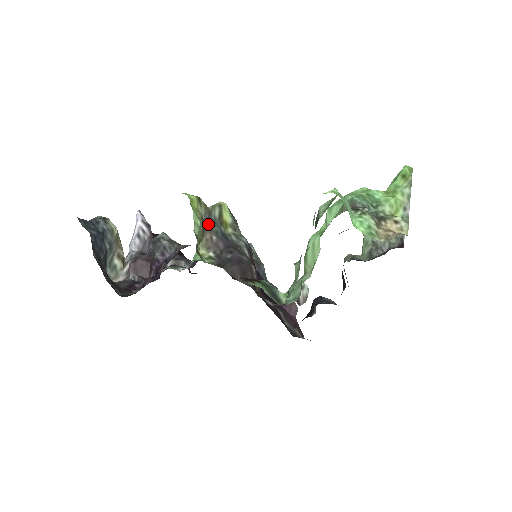
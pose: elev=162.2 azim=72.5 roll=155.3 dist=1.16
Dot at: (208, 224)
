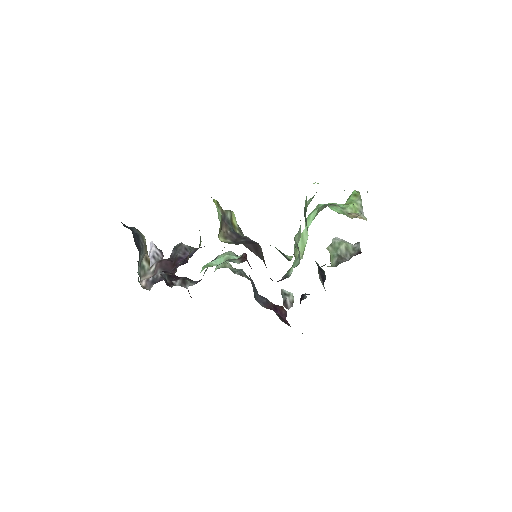
Dot at: (224, 221)
